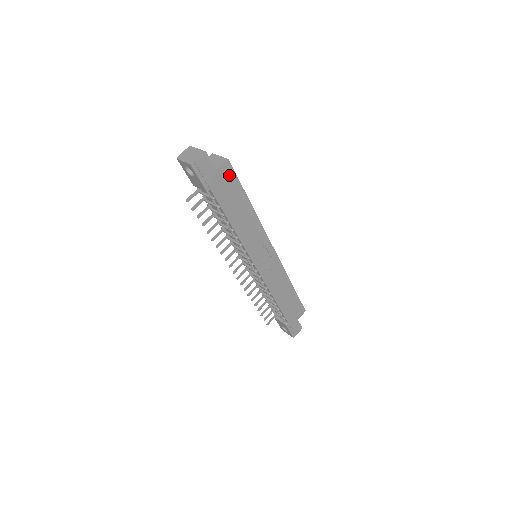
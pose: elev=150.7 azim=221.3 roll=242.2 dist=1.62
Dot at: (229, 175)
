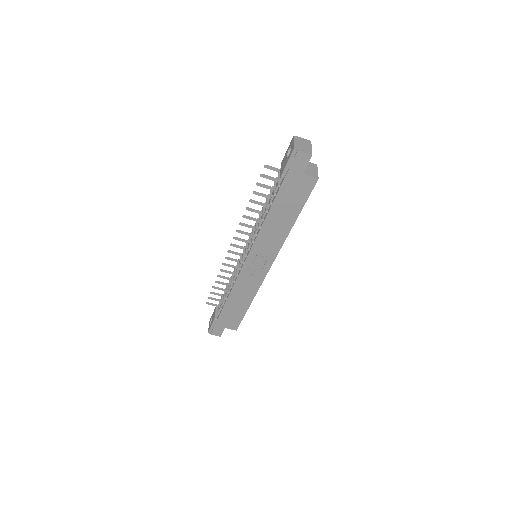
Dot at: (306, 188)
